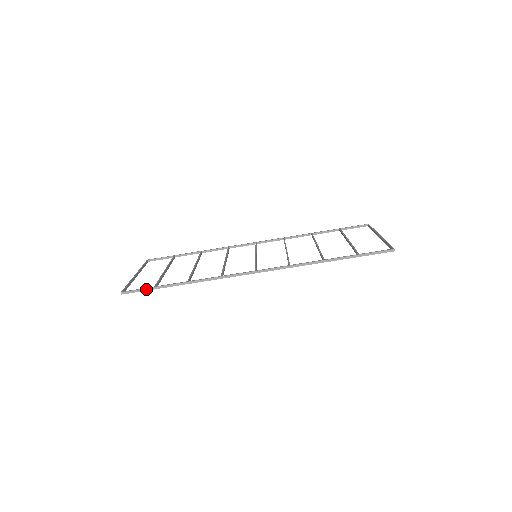
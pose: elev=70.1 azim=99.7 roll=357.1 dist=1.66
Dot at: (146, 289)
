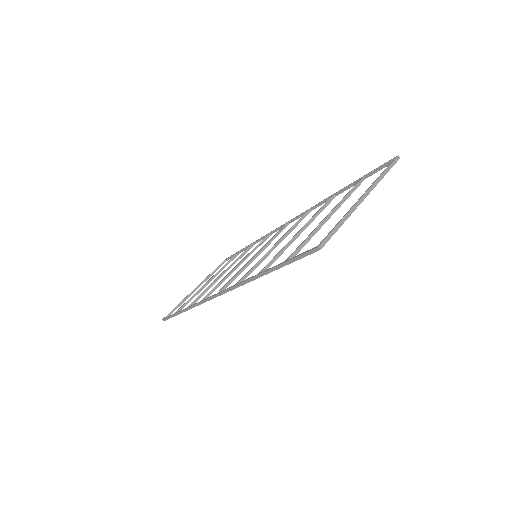
Dot at: (171, 316)
